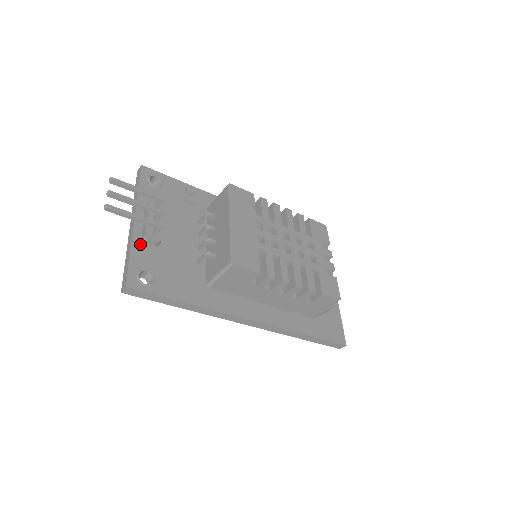
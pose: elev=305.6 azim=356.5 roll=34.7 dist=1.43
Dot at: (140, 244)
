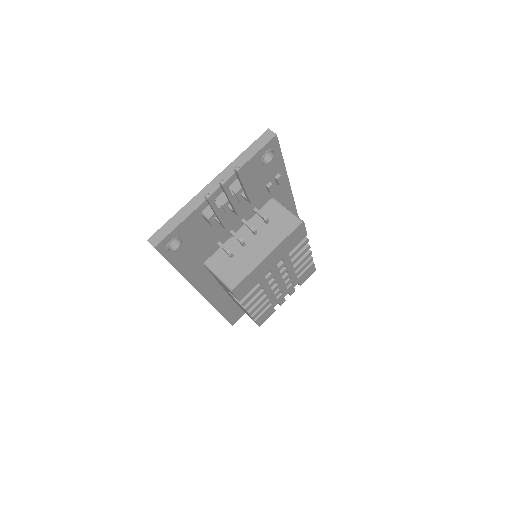
Dot at: (199, 214)
